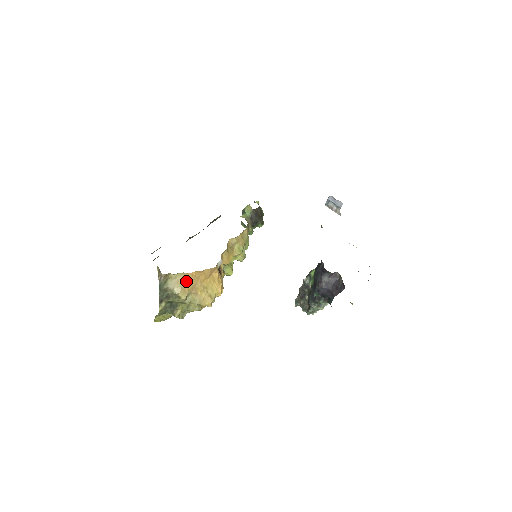
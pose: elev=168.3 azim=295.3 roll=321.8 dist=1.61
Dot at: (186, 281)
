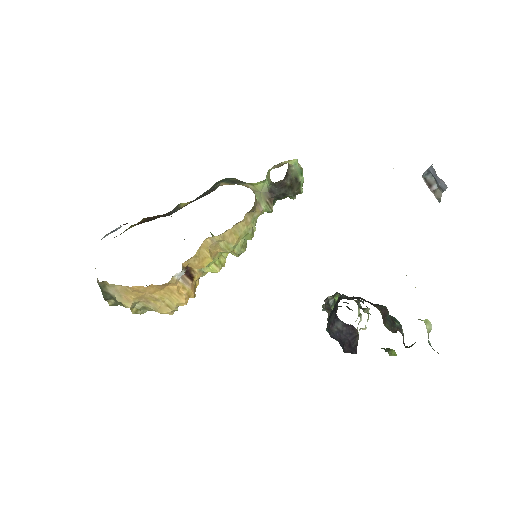
Dot at: (128, 292)
